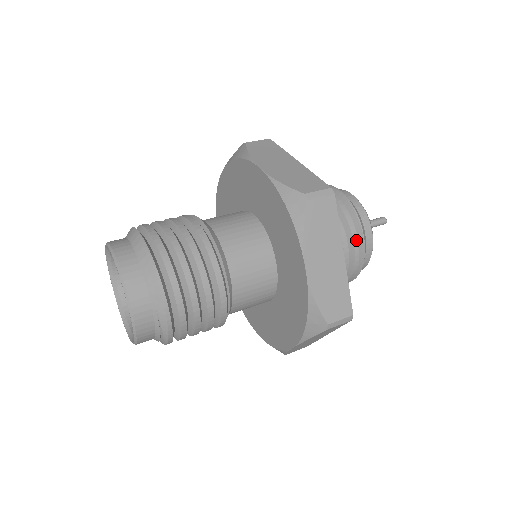
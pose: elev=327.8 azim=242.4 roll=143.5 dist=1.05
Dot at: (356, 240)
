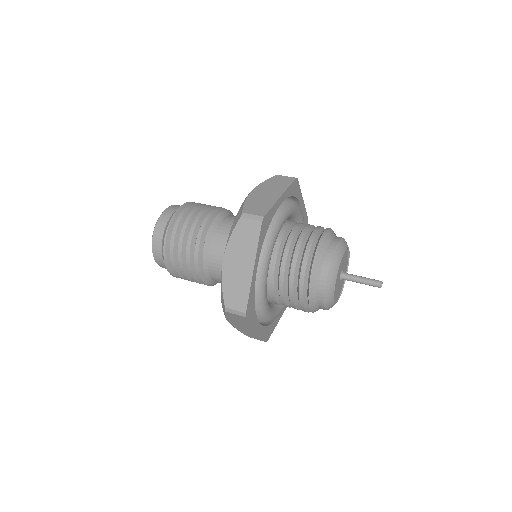
Dot at: (303, 273)
